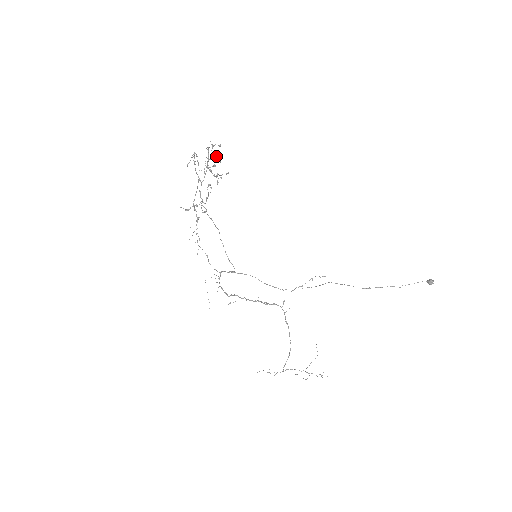
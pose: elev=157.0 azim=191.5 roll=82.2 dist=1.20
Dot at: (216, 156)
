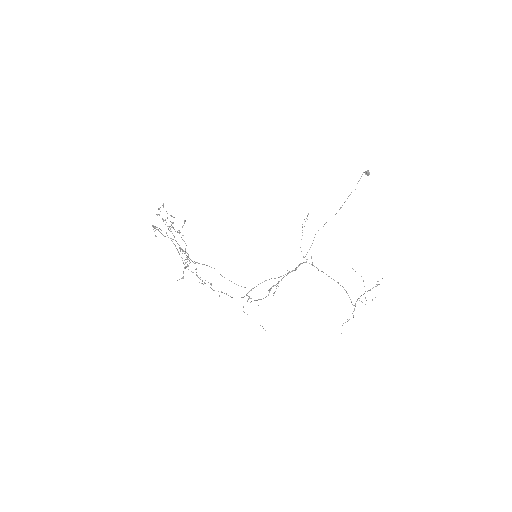
Dot at: occluded
